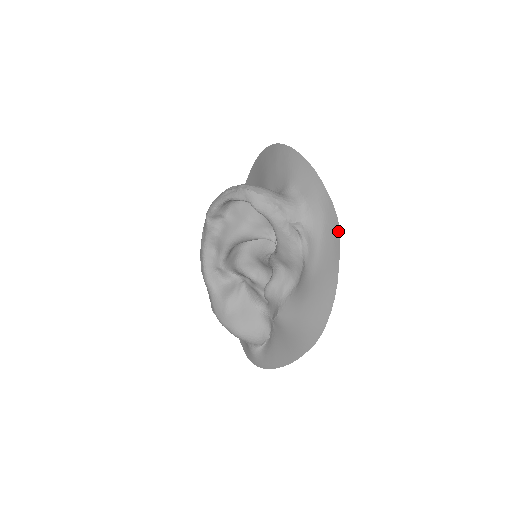
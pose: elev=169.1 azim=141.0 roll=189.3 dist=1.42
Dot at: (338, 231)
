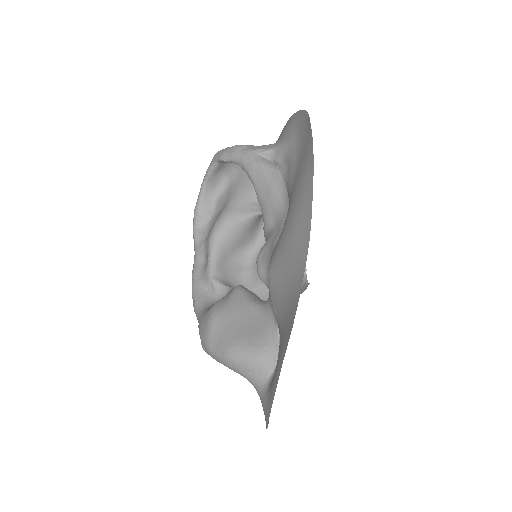
Dot at: (307, 116)
